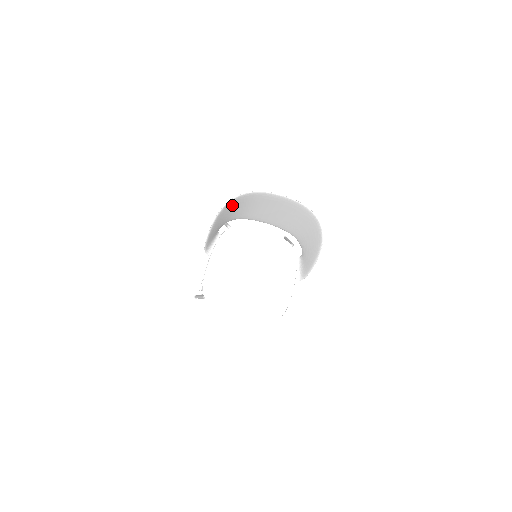
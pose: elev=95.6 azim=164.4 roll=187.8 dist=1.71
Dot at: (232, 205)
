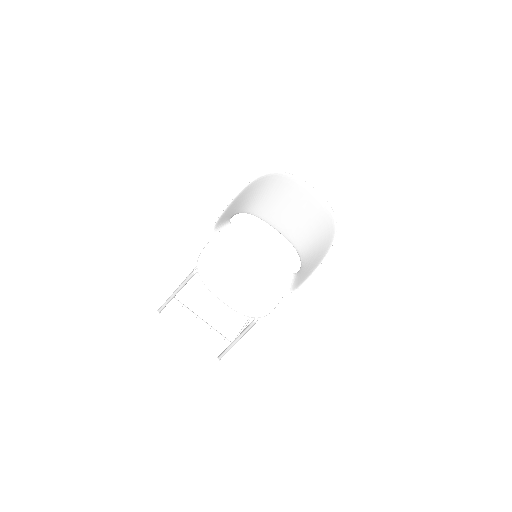
Dot at: (263, 183)
